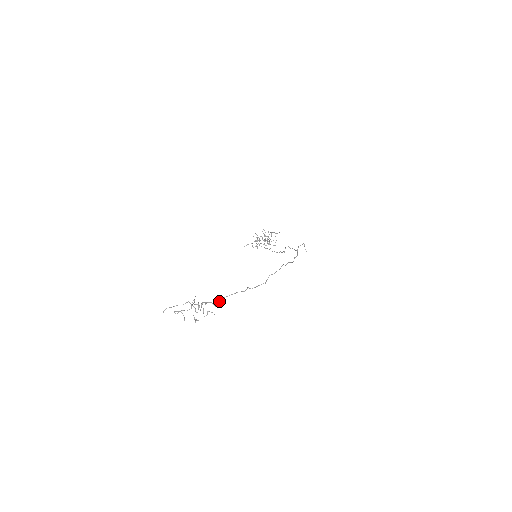
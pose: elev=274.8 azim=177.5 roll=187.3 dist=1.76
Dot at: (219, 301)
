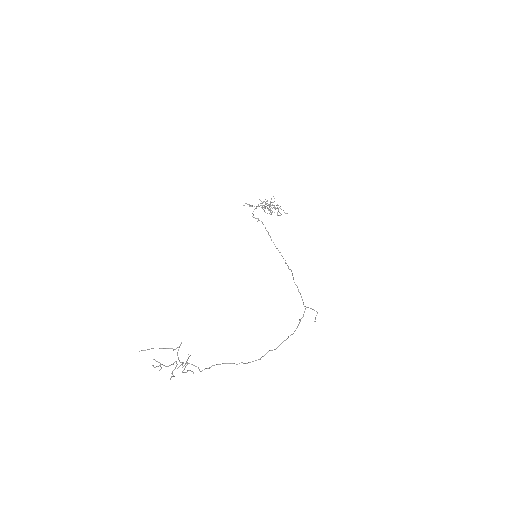
Dot at: (206, 368)
